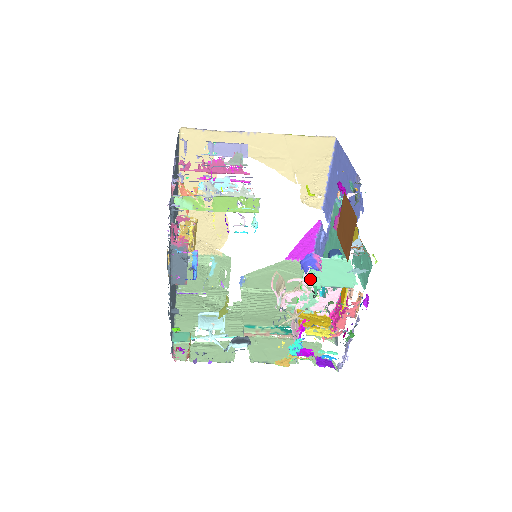
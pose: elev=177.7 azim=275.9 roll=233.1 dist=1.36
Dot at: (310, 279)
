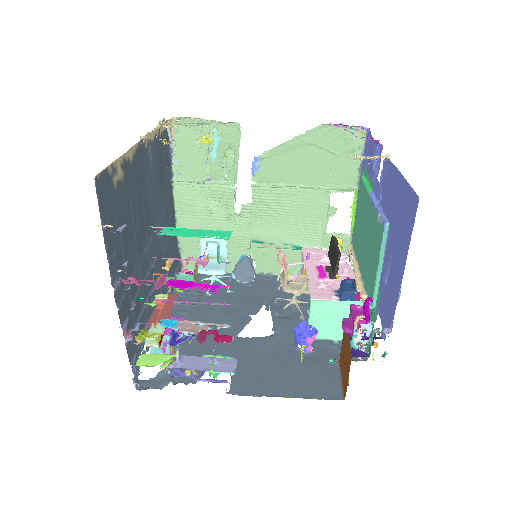
Dot at: (317, 284)
